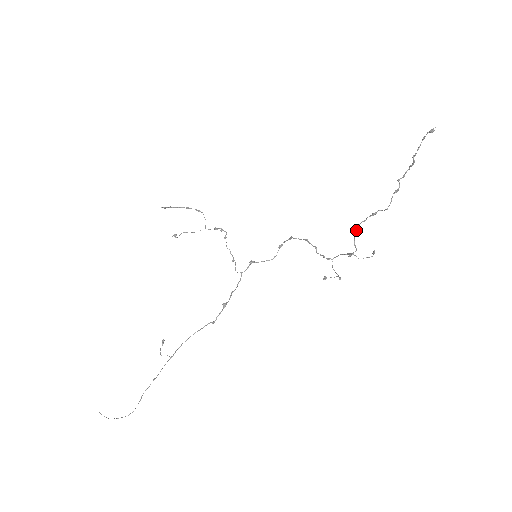
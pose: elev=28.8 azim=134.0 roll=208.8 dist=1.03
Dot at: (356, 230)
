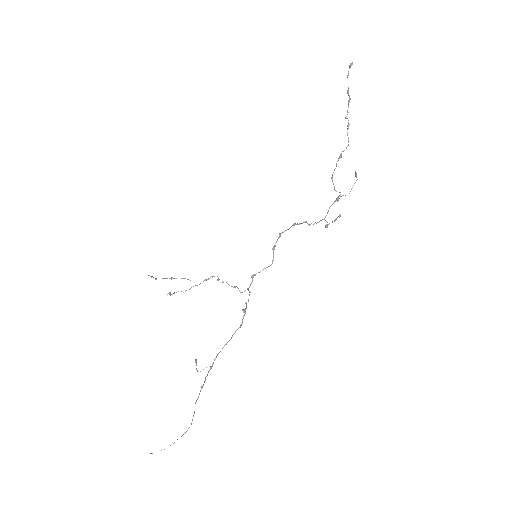
Dot at: (332, 181)
